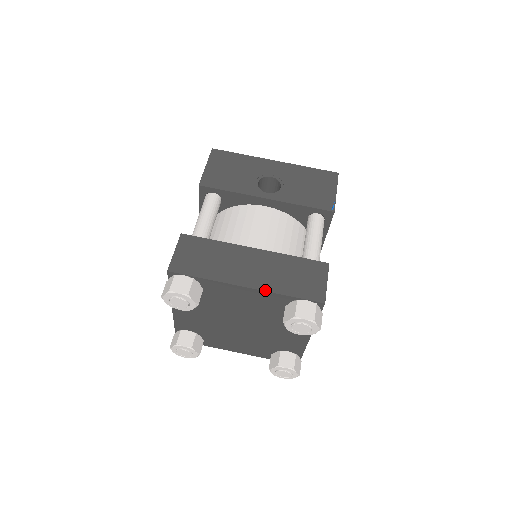
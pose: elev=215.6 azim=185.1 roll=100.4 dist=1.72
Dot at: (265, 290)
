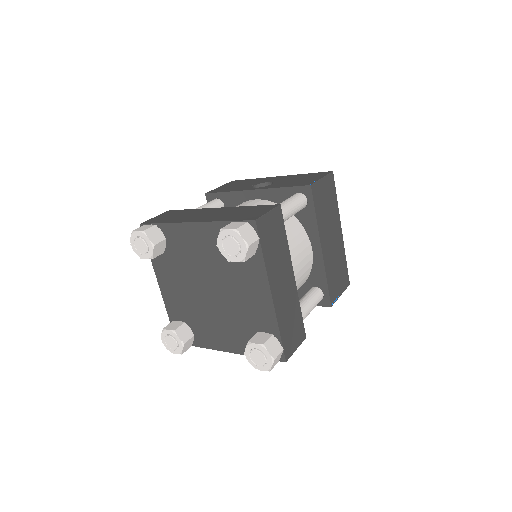
Dot at: (207, 221)
